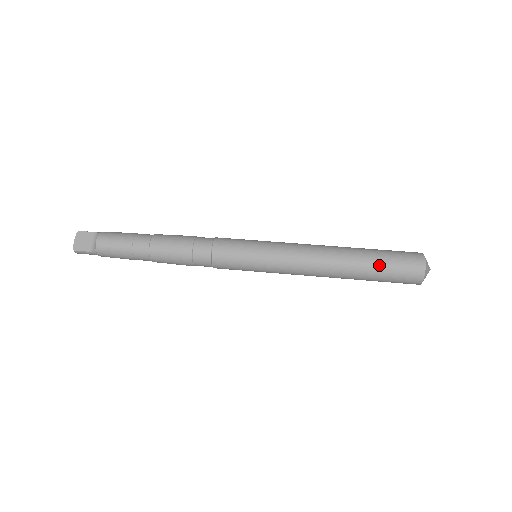
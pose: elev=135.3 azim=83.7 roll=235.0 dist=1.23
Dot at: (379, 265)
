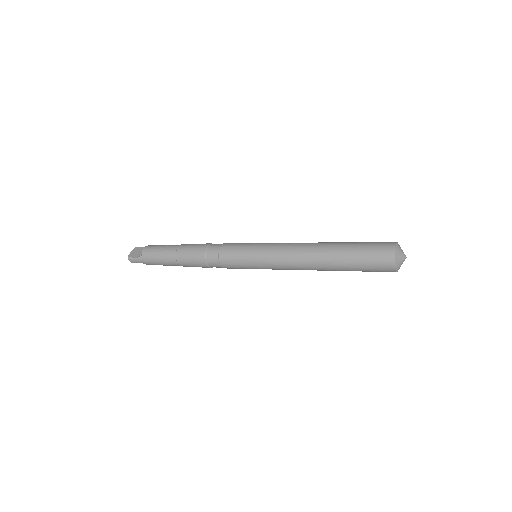
Dot at: (353, 248)
